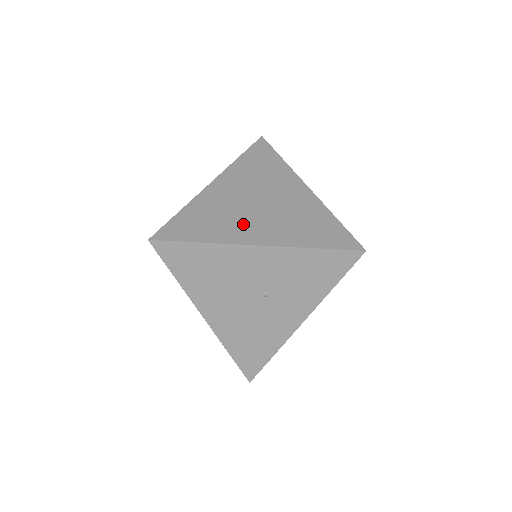
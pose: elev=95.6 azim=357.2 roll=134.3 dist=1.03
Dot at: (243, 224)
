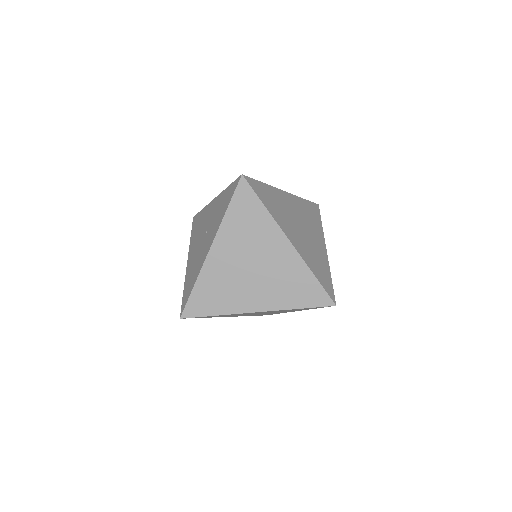
Dot at: occluded
